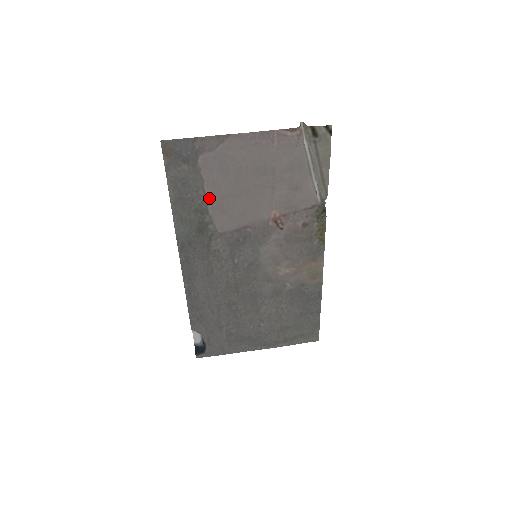
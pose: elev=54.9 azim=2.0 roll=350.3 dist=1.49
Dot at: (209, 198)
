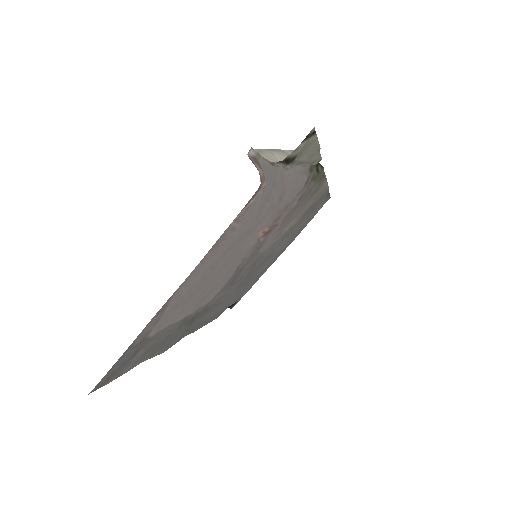
Dot at: (184, 315)
